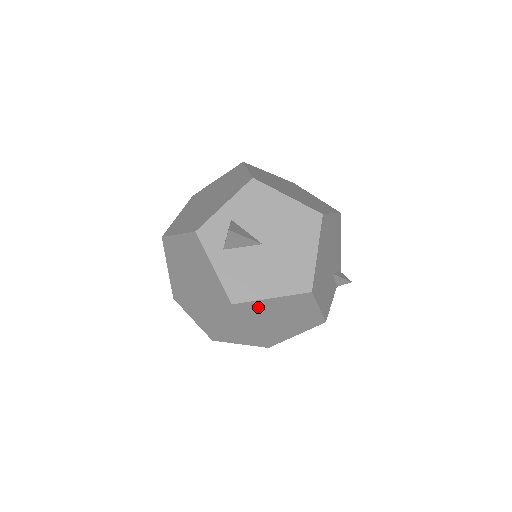
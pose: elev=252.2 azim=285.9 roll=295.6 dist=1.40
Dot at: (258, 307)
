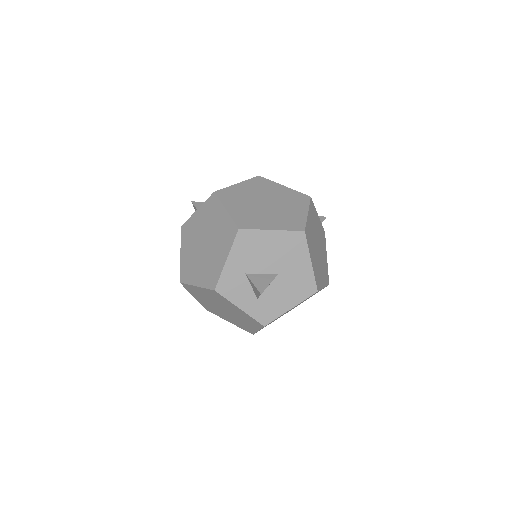
Dot at: (237, 192)
